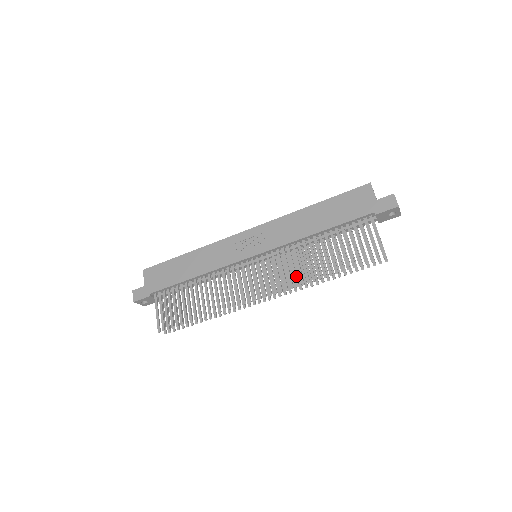
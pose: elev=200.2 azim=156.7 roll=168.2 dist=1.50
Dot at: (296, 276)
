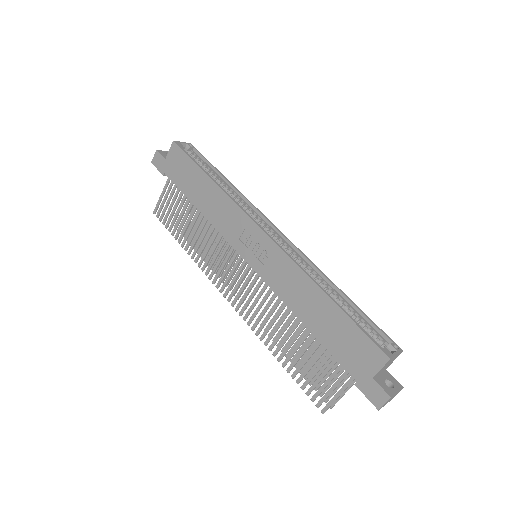
Dot at: (258, 322)
